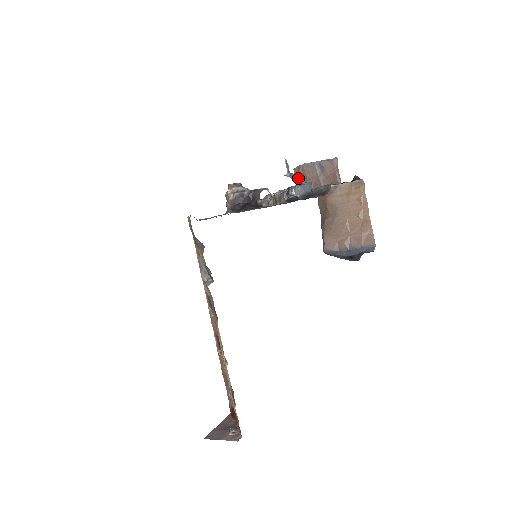
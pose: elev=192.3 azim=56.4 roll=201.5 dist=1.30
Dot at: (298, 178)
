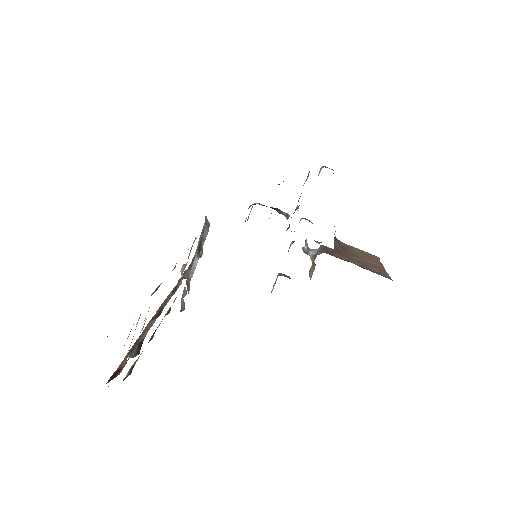
Dot at: (315, 251)
